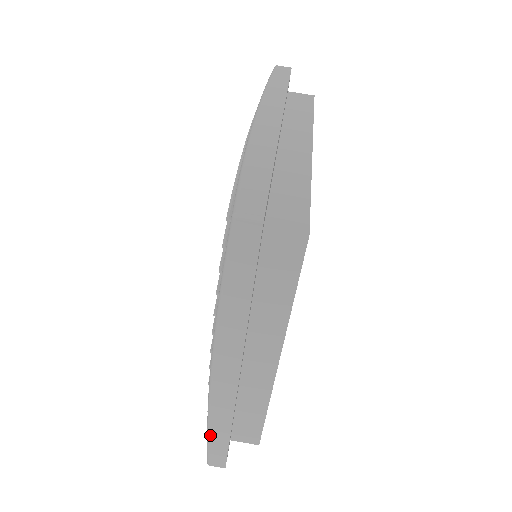
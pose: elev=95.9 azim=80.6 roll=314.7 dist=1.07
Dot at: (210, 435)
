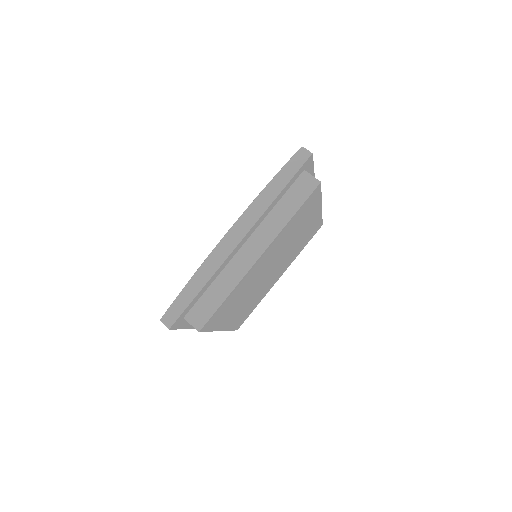
Dot at: occluded
